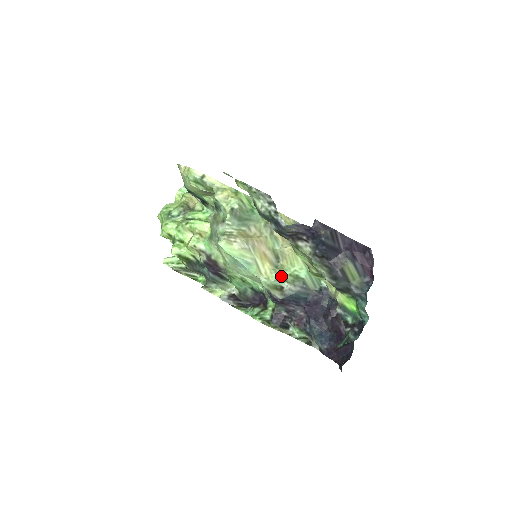
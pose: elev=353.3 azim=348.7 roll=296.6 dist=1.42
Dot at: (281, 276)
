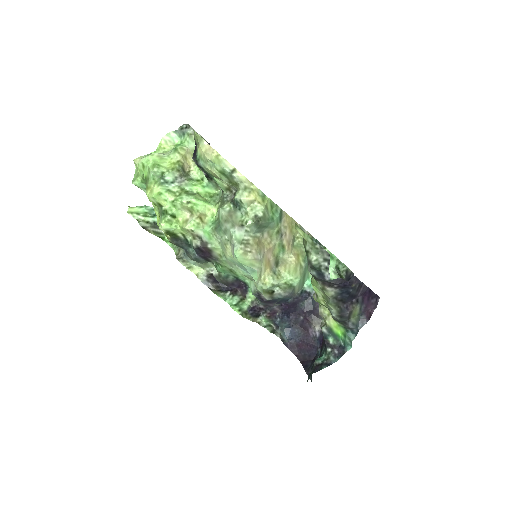
Dot at: (277, 283)
